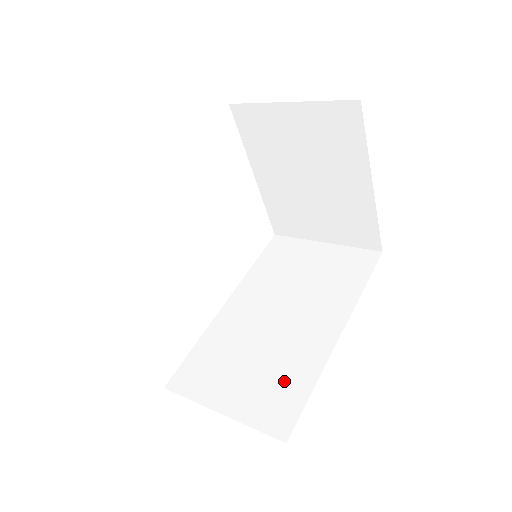
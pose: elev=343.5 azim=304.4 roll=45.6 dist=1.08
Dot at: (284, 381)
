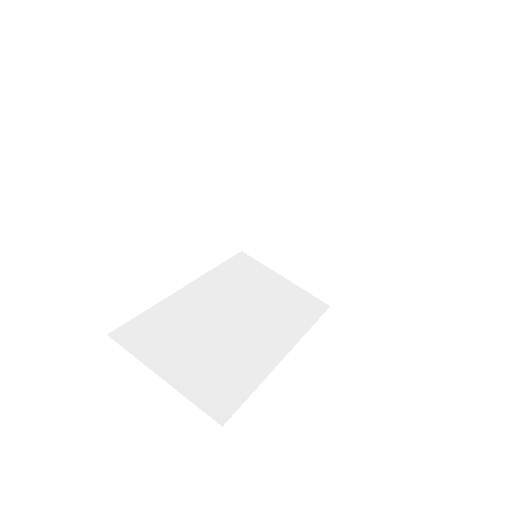
Dot at: (229, 374)
